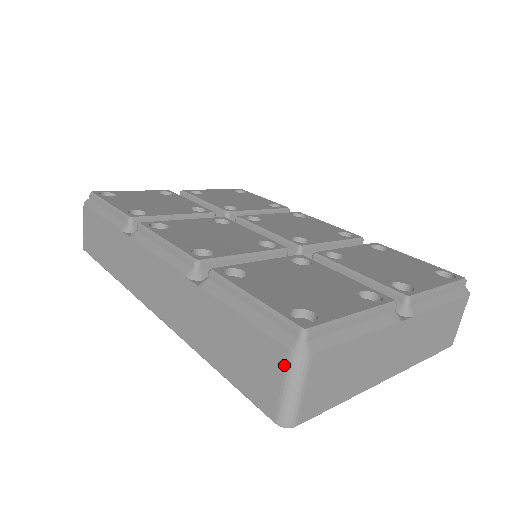
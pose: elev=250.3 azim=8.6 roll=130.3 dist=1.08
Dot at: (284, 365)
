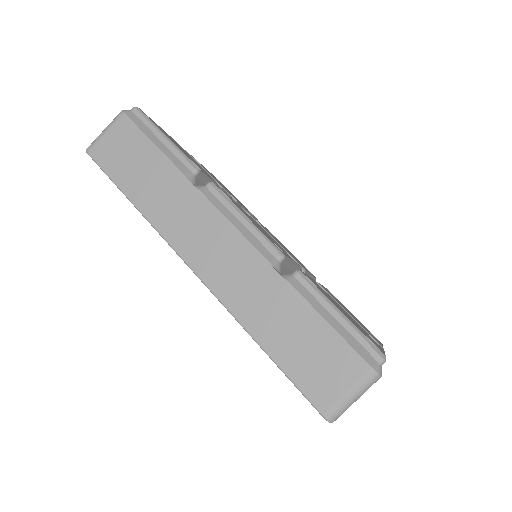
Dot at: (361, 377)
